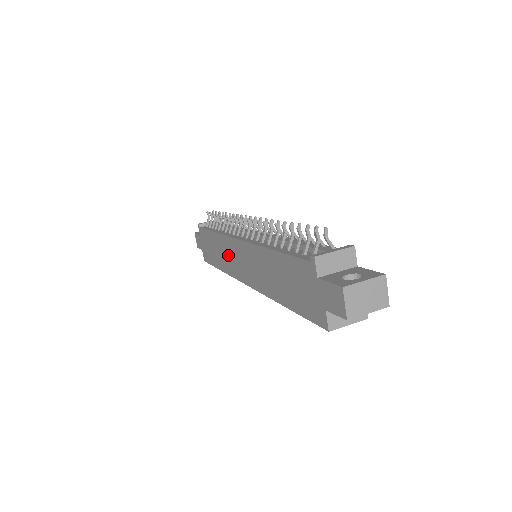
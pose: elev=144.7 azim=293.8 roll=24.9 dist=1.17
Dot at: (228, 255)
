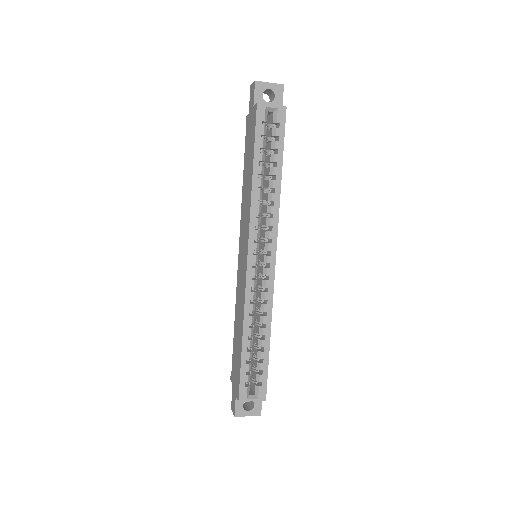
Dot at: (240, 293)
